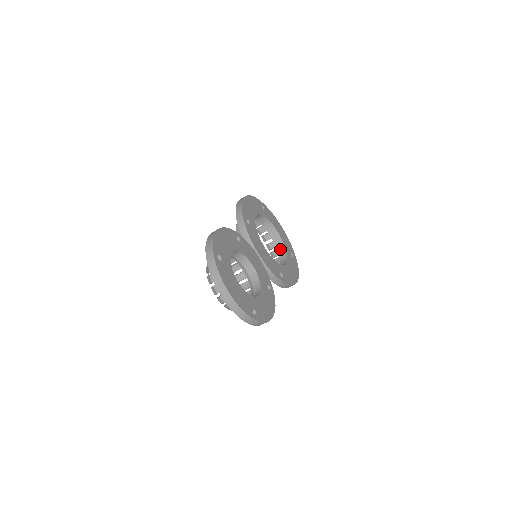
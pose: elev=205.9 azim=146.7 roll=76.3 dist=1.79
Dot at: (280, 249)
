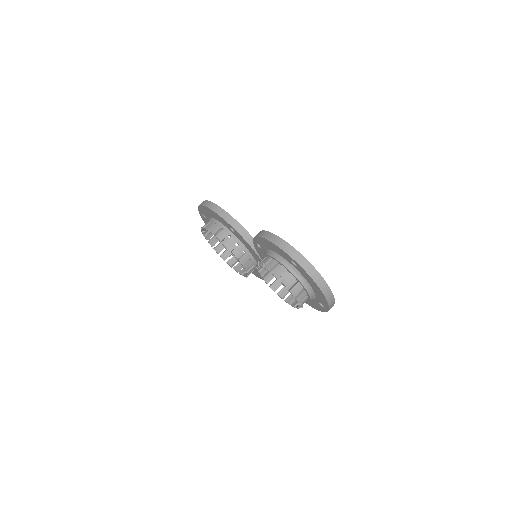
Dot at: (232, 249)
